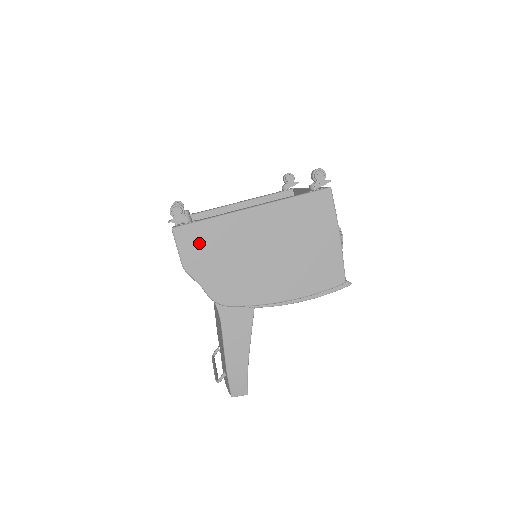
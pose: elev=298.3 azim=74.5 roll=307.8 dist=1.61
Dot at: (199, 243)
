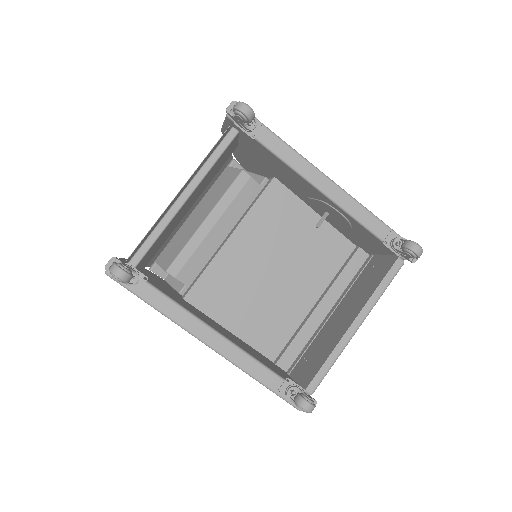
Dot at: occluded
